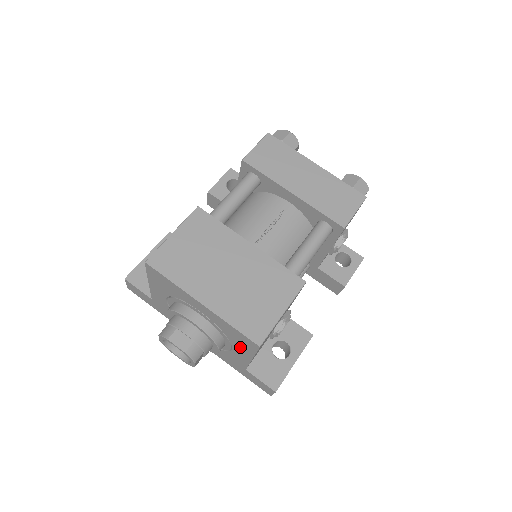
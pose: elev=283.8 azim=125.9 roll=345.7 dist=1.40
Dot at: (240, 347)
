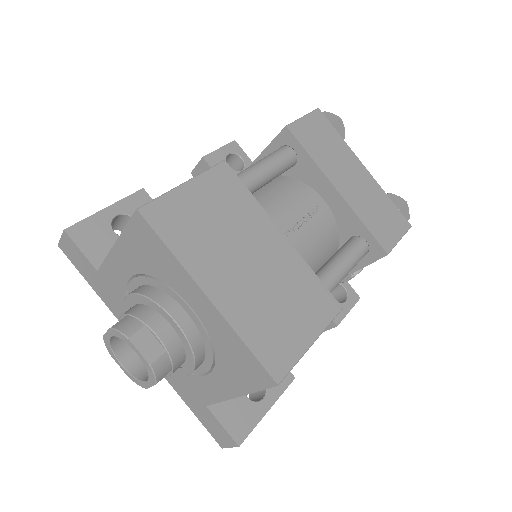
Dot at: (230, 376)
